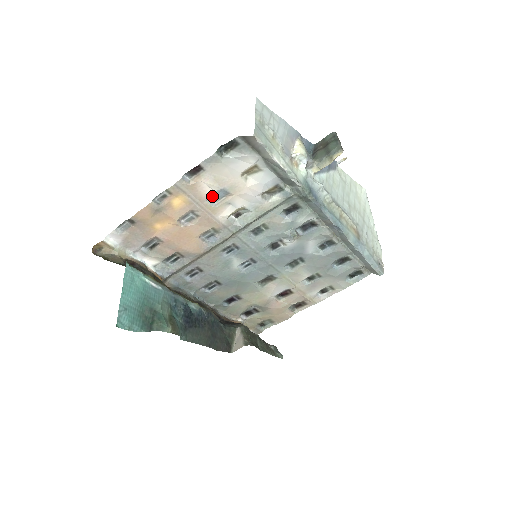
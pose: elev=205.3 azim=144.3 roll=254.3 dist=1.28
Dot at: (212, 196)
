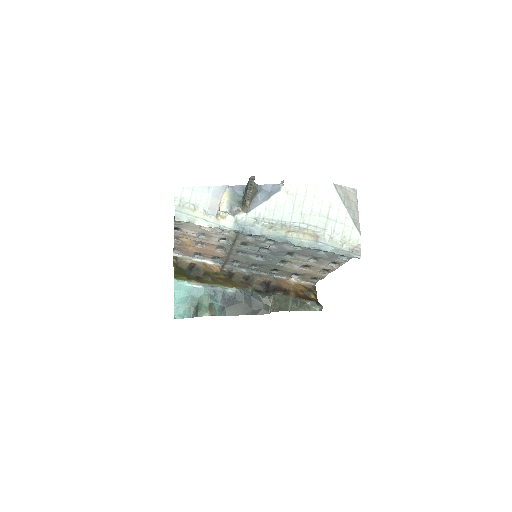
Dot at: (199, 235)
